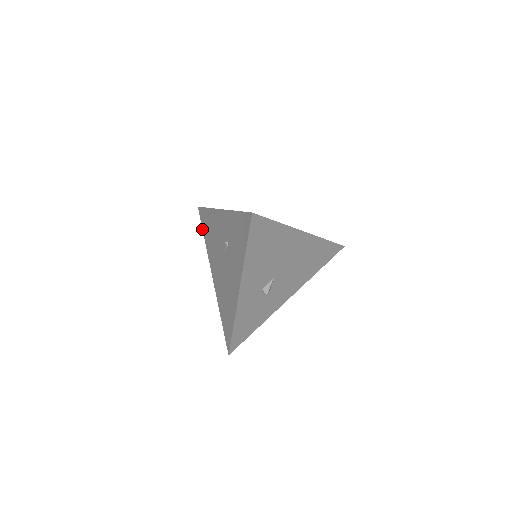
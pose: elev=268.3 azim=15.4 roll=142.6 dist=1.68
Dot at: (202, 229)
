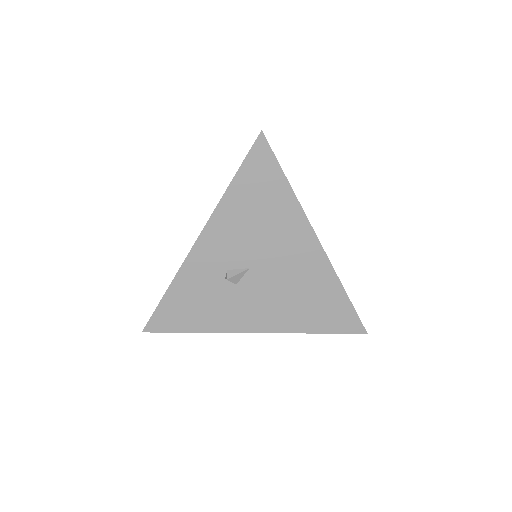
Dot at: occluded
